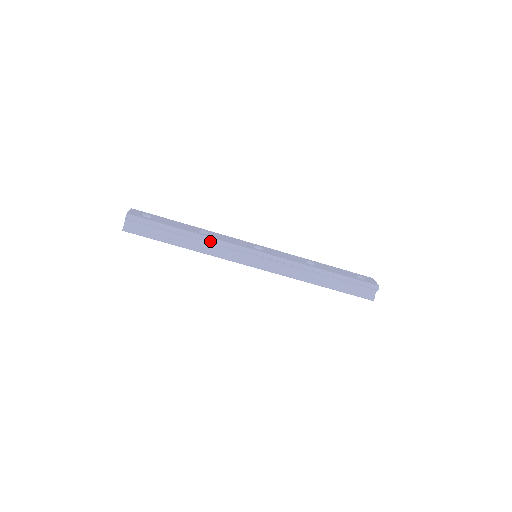
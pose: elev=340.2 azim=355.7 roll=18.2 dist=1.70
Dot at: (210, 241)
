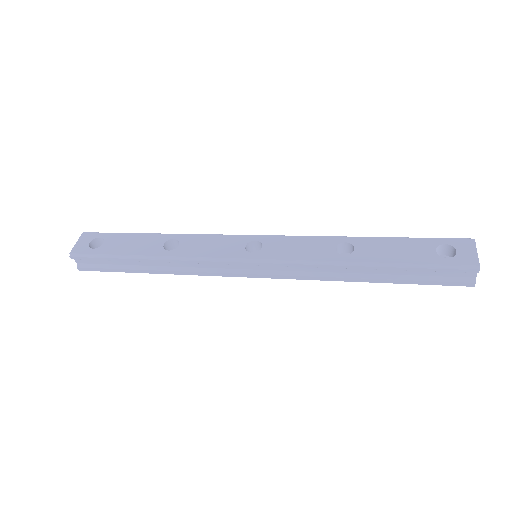
Dot at: (178, 261)
